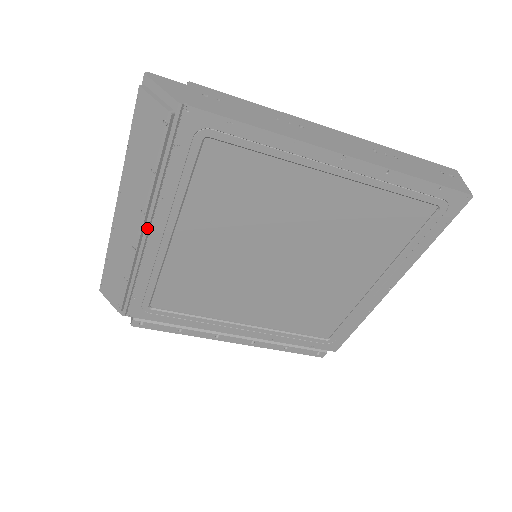
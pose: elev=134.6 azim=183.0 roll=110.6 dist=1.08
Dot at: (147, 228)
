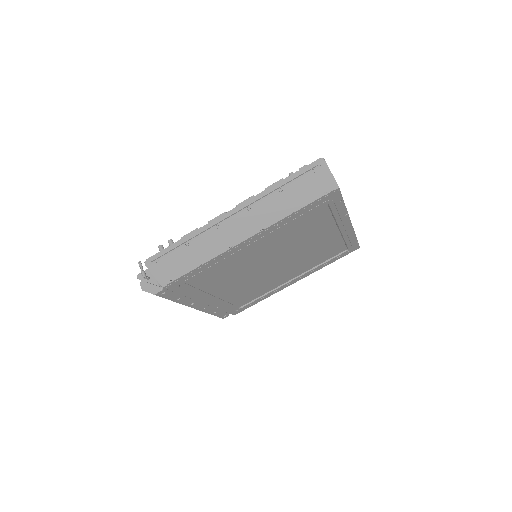
Dot at: (252, 238)
